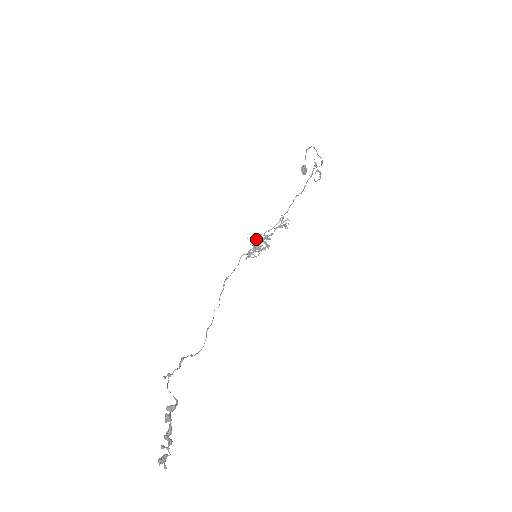
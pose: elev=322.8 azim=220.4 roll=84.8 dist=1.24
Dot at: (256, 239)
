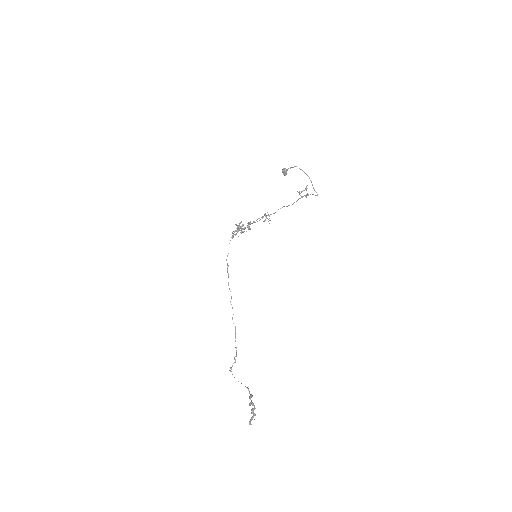
Dot at: (240, 223)
